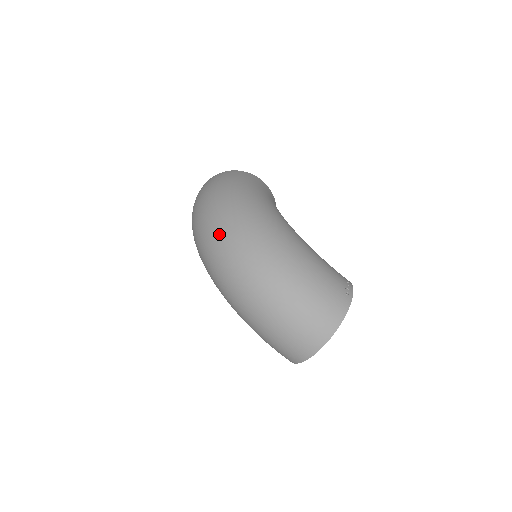
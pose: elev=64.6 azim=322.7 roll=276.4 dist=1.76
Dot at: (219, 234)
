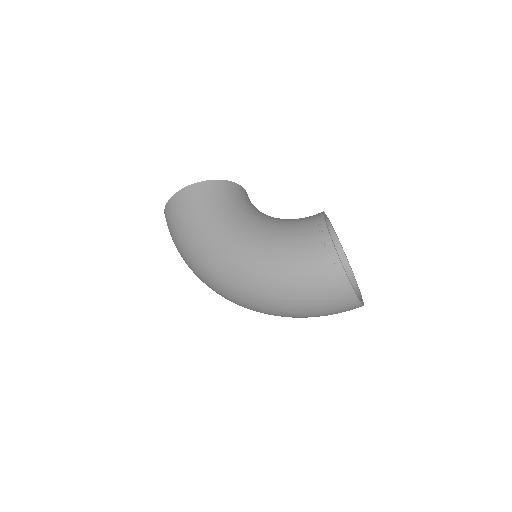
Dot at: occluded
